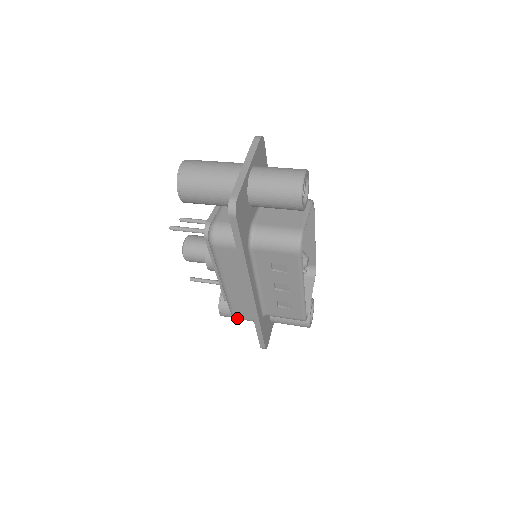
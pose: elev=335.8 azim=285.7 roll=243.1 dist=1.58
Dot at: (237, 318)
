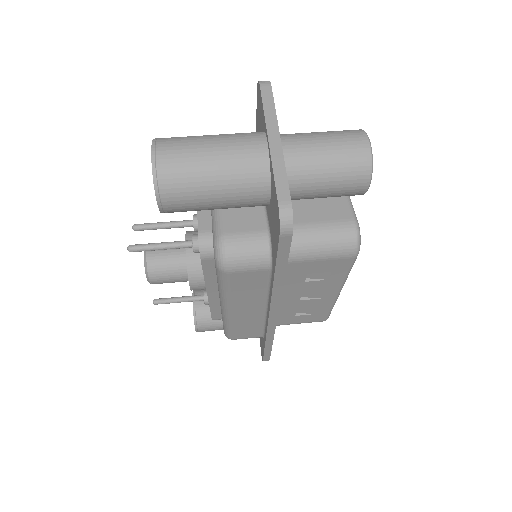
Dot at: (235, 339)
